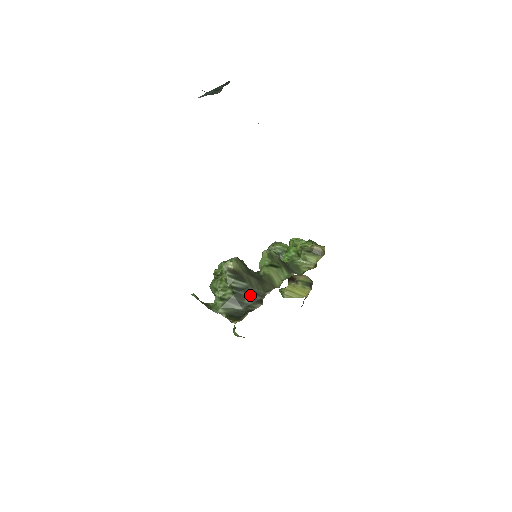
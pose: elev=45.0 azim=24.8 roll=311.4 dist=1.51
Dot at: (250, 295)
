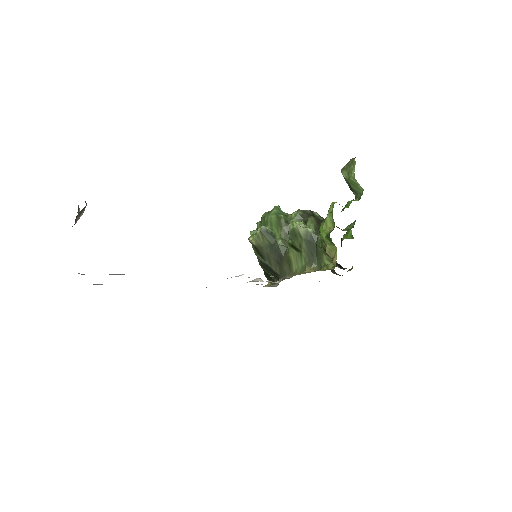
Dot at: (272, 271)
